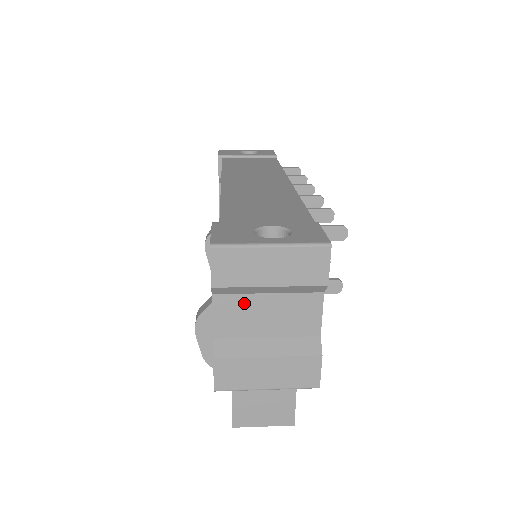
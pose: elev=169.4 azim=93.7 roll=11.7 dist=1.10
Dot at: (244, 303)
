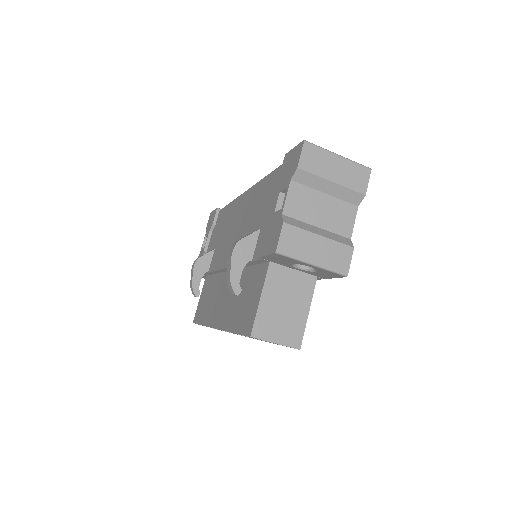
Dot at: (309, 195)
